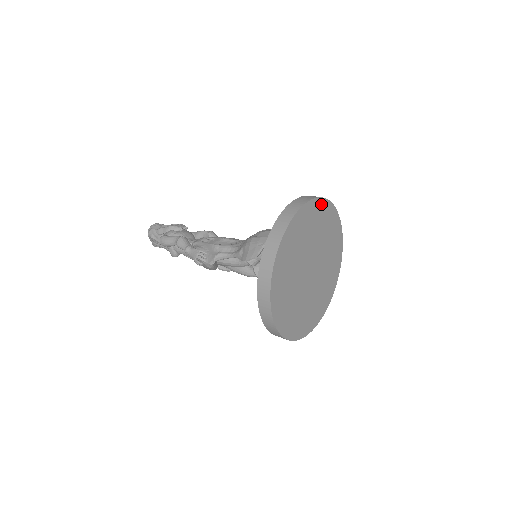
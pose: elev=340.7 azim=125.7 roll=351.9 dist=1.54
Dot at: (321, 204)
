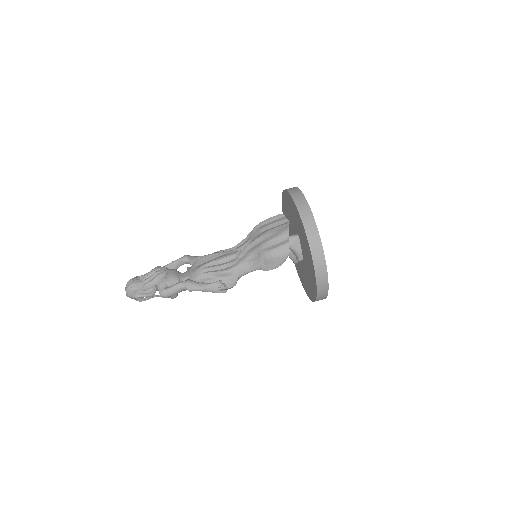
Dot at: occluded
